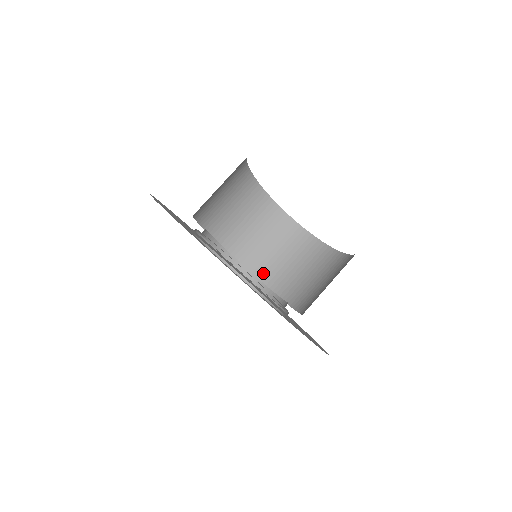
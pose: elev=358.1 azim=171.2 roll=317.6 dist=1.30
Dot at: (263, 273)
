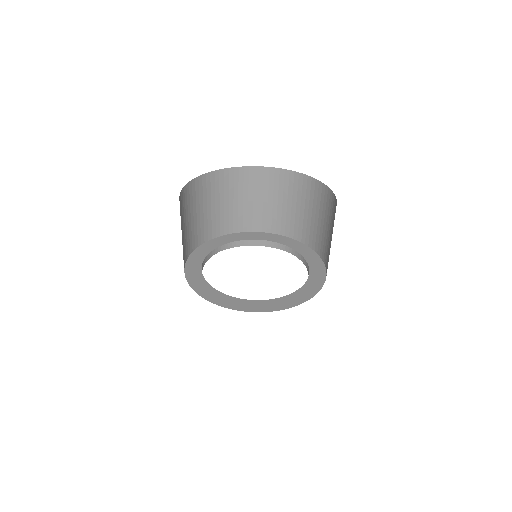
Dot at: (251, 225)
